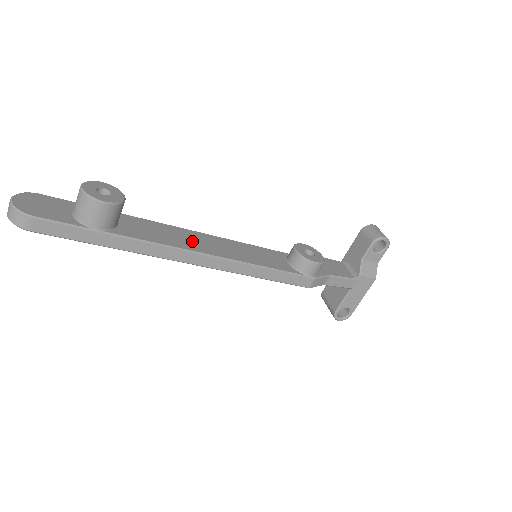
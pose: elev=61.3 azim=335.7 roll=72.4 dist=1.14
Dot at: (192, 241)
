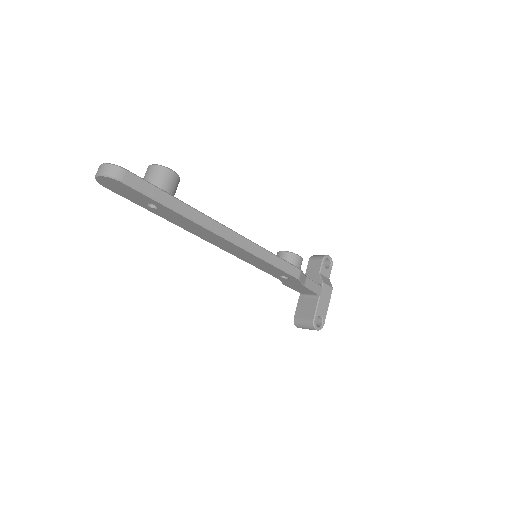
Dot at: occluded
